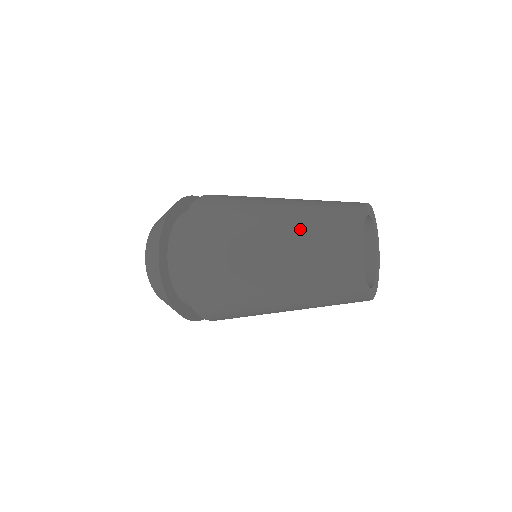
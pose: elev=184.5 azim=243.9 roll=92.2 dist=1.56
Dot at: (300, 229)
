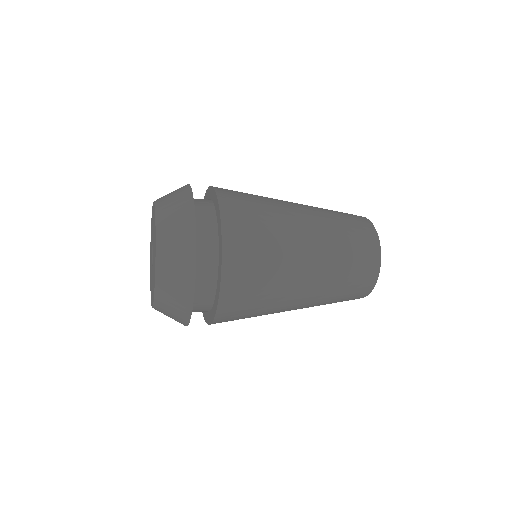
Dot at: (337, 237)
